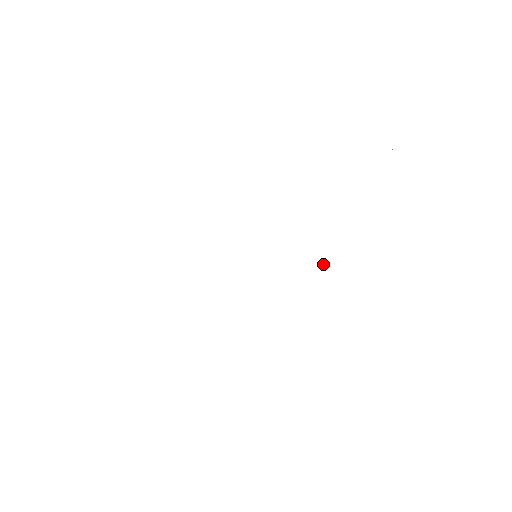
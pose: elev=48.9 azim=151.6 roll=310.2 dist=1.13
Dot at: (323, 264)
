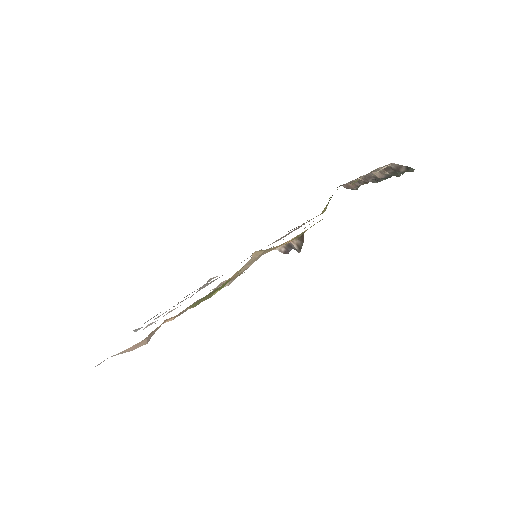
Dot at: (303, 240)
